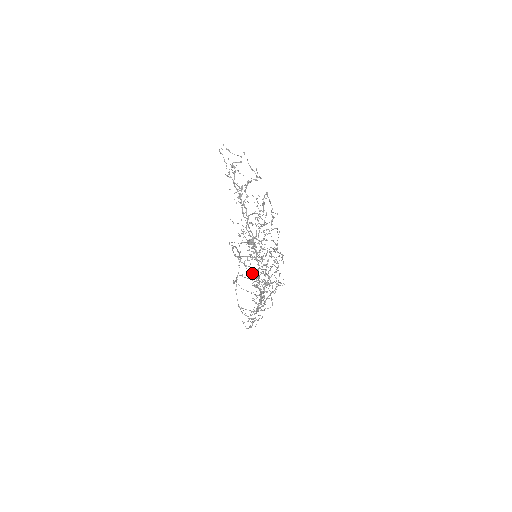
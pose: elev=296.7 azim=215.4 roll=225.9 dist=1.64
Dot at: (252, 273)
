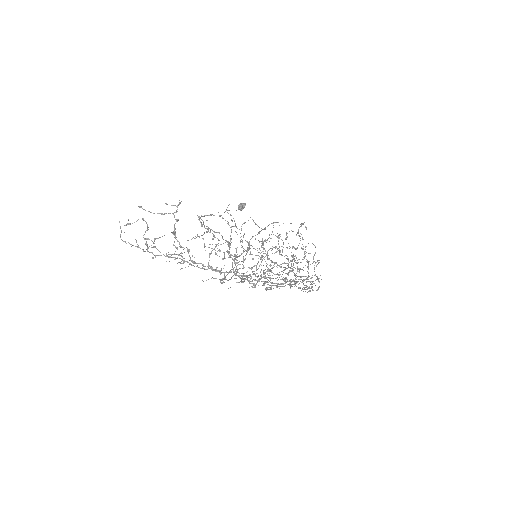
Dot at: (269, 281)
